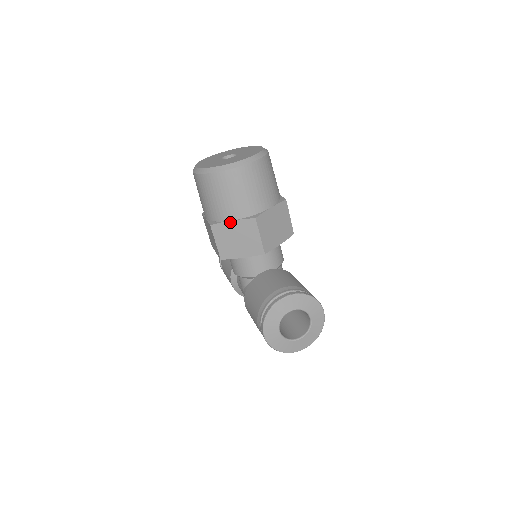
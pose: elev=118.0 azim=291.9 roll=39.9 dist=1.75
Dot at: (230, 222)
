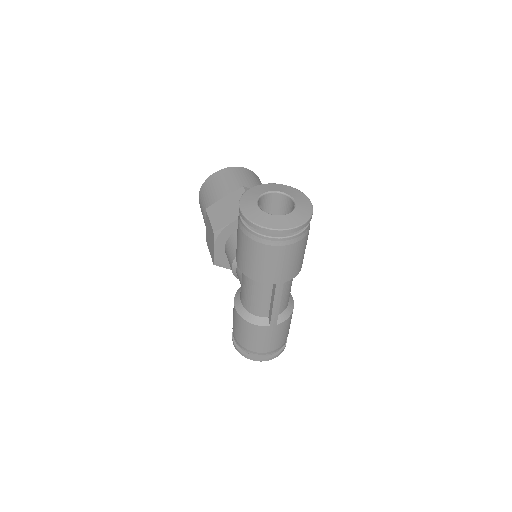
Dot at: (222, 199)
